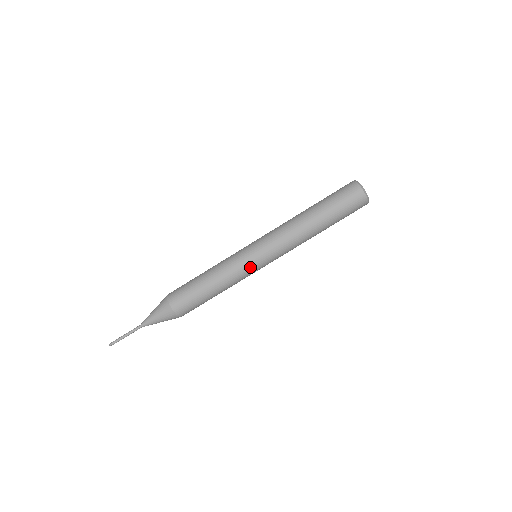
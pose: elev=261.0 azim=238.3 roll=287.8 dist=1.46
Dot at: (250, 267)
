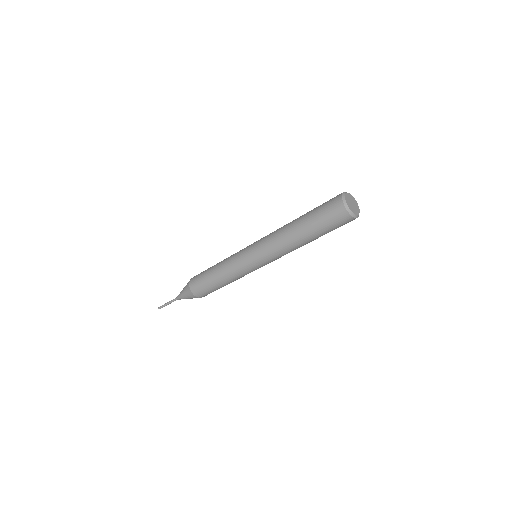
Dot at: (250, 270)
